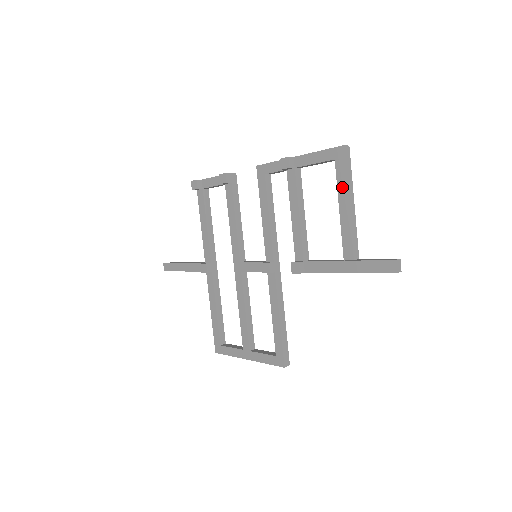
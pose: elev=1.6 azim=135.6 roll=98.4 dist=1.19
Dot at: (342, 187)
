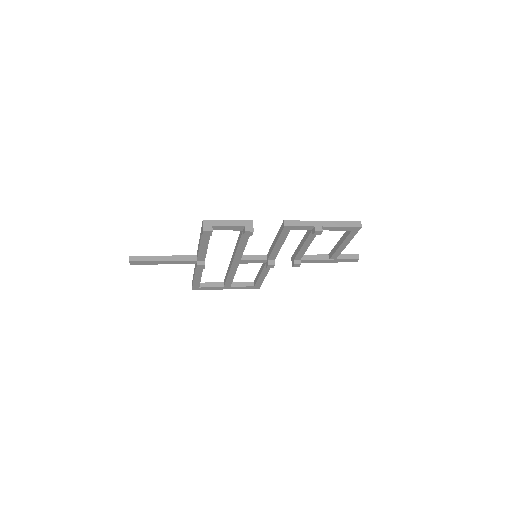
Dot at: (349, 239)
